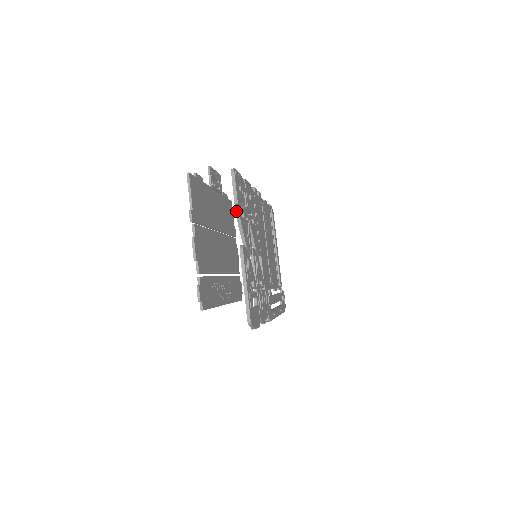
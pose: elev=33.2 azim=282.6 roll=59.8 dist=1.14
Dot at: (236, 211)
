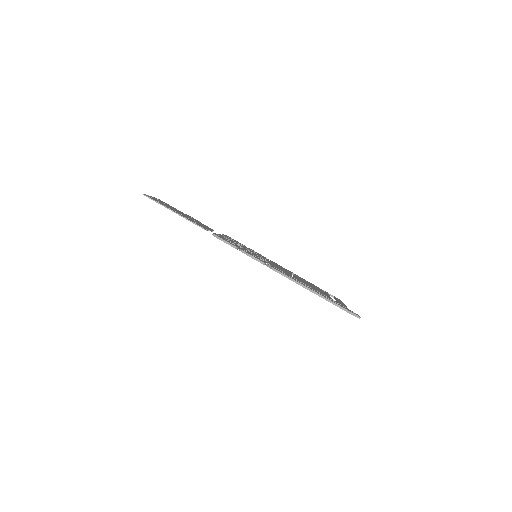
Dot at: occluded
